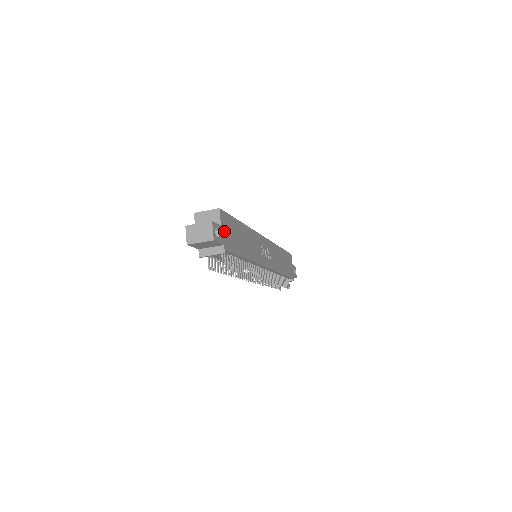
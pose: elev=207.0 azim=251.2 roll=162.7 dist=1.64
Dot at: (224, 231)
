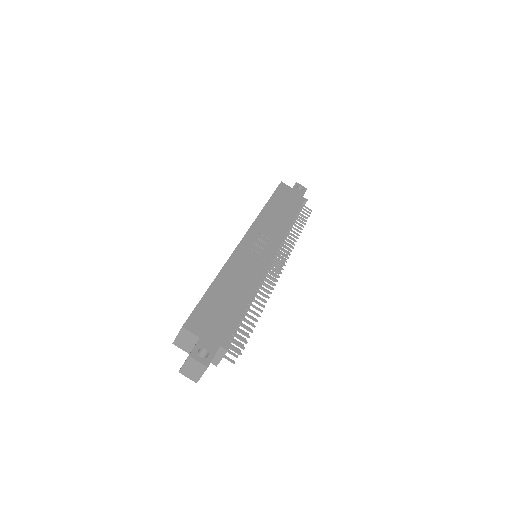
Dot at: (207, 334)
